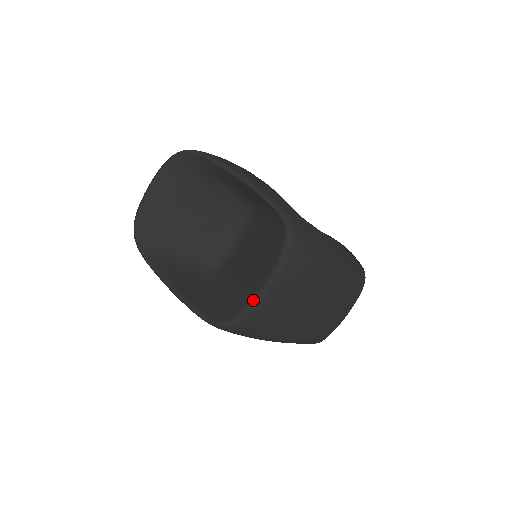
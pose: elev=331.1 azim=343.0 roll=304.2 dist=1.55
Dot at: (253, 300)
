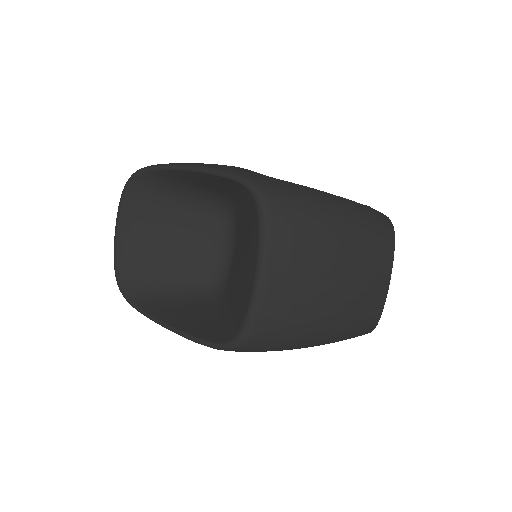
Dot at: (252, 296)
